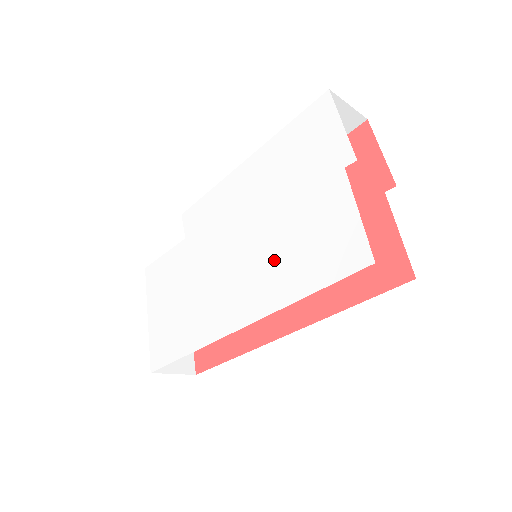
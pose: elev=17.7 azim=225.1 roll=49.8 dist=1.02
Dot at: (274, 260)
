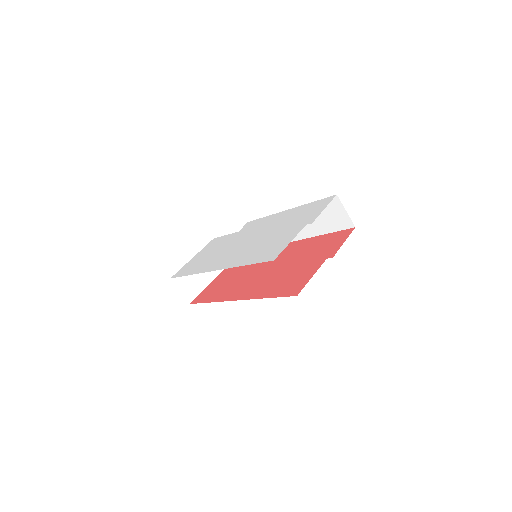
Dot at: (252, 249)
